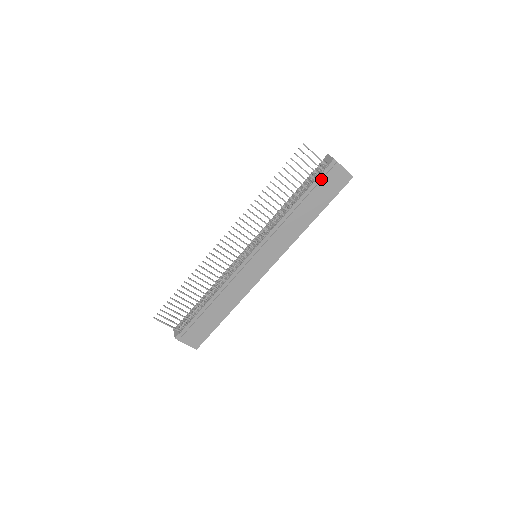
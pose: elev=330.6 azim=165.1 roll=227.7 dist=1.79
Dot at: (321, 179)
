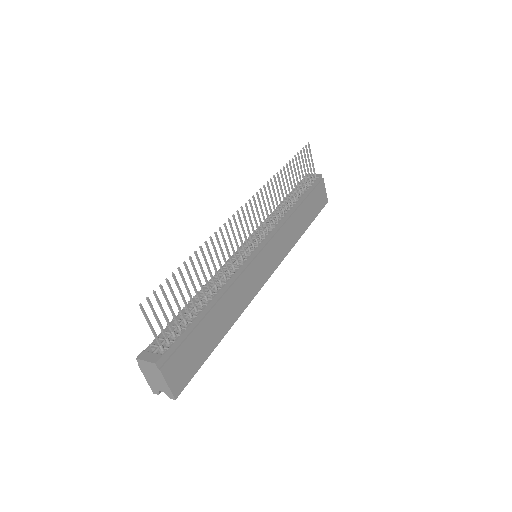
Dot at: (313, 188)
